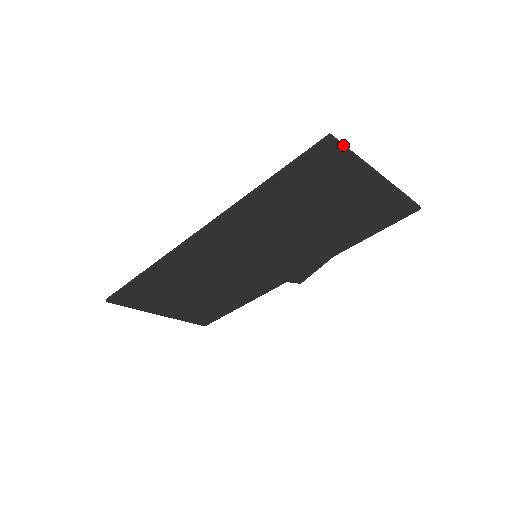
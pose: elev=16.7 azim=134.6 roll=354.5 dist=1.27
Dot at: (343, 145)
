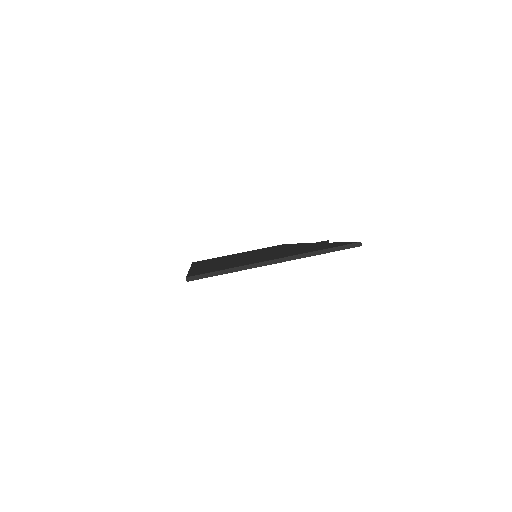
Dot at: (207, 275)
